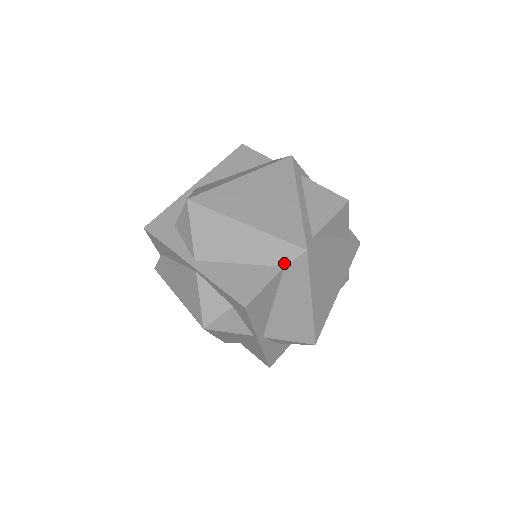
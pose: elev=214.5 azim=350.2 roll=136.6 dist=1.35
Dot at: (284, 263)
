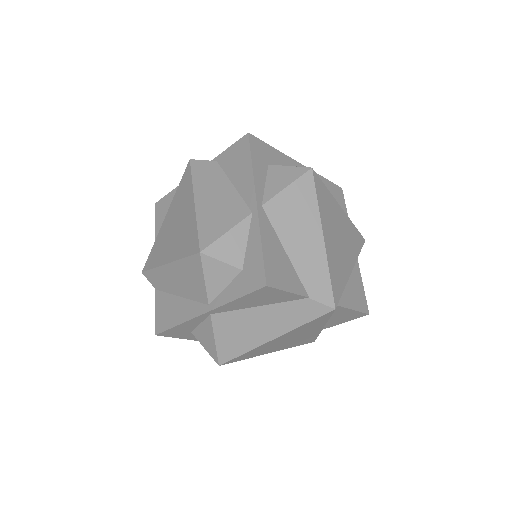
Dot at: (312, 295)
